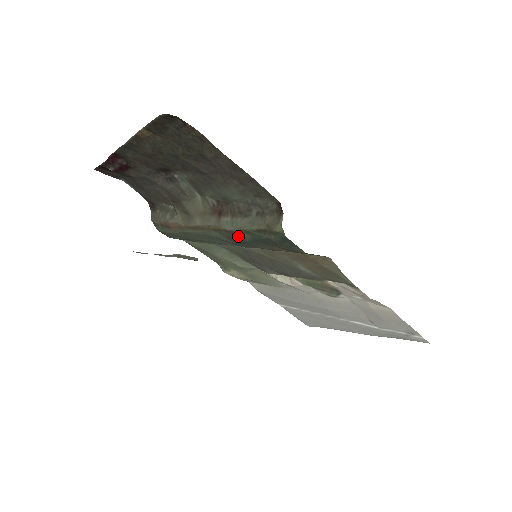
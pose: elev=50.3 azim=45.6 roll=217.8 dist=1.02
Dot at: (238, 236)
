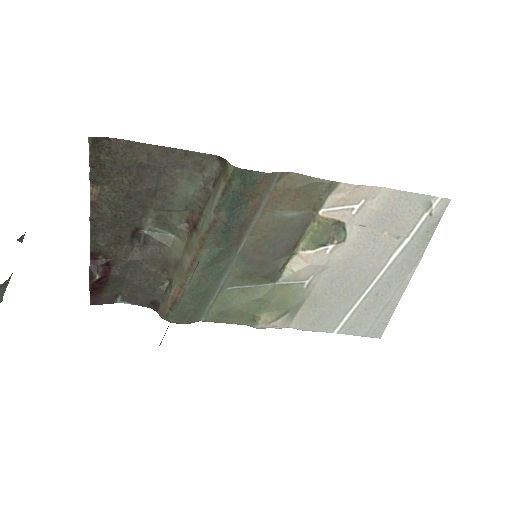
Dot at: (218, 224)
